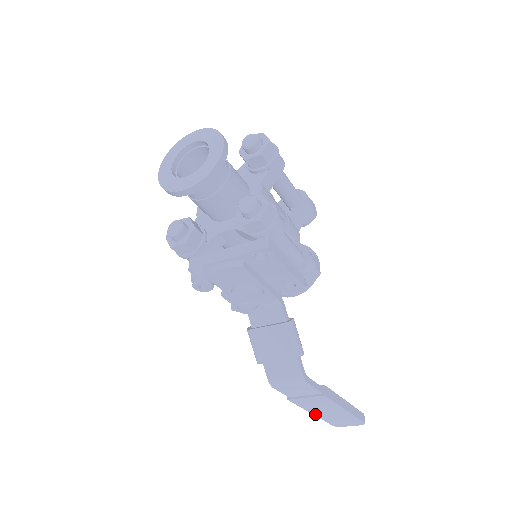
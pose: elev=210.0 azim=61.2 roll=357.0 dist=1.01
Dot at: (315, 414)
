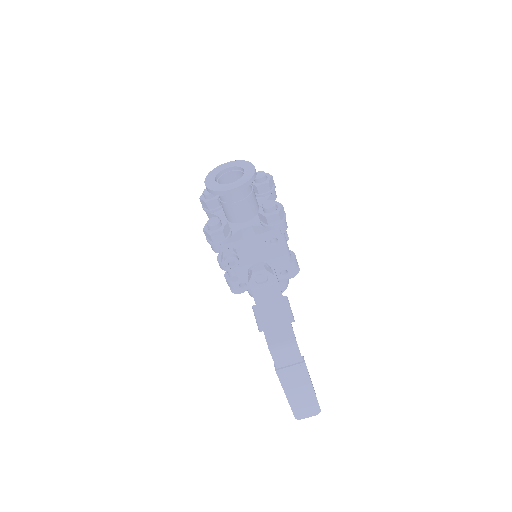
Dot at: (288, 396)
